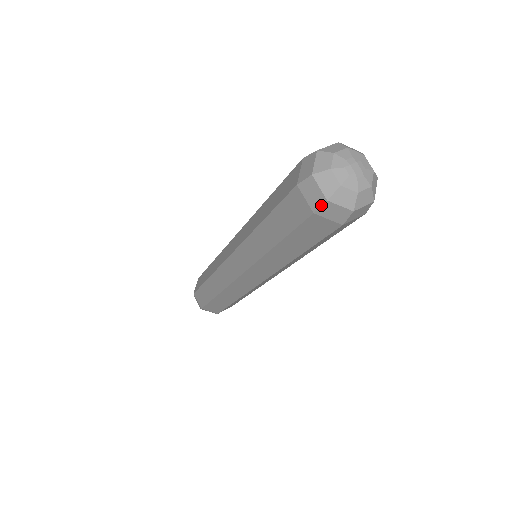
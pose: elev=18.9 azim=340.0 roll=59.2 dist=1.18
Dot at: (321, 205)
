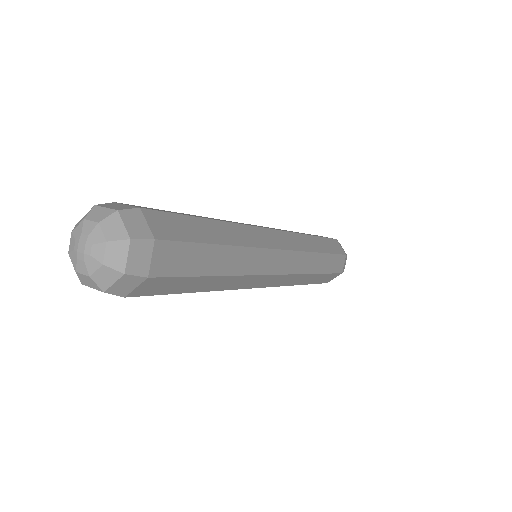
Dot at: occluded
